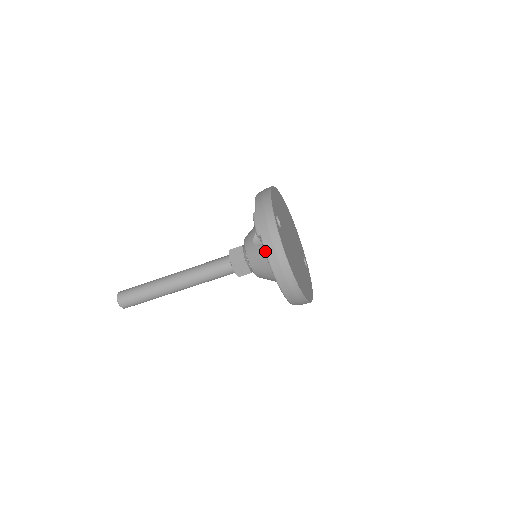
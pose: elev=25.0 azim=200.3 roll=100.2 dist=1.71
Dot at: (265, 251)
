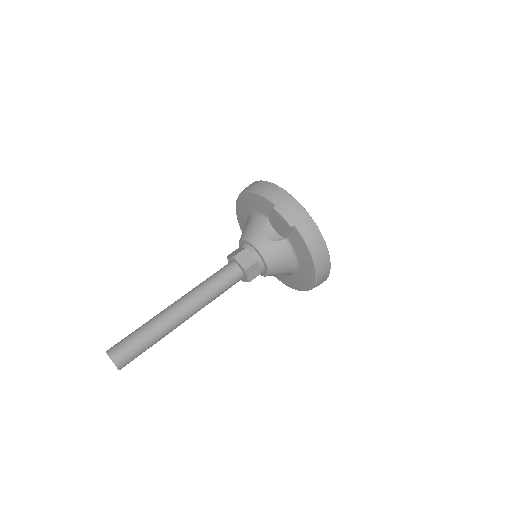
Dot at: (305, 239)
